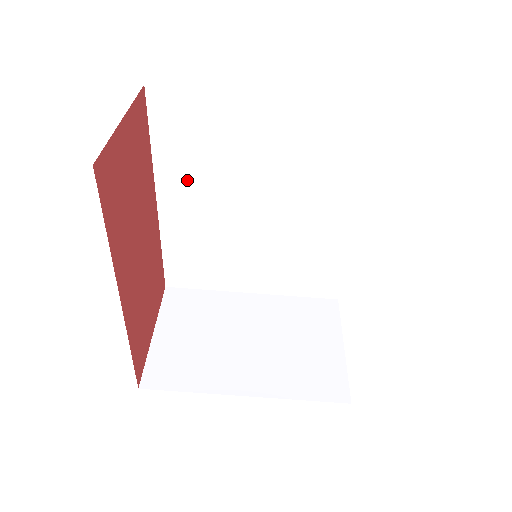
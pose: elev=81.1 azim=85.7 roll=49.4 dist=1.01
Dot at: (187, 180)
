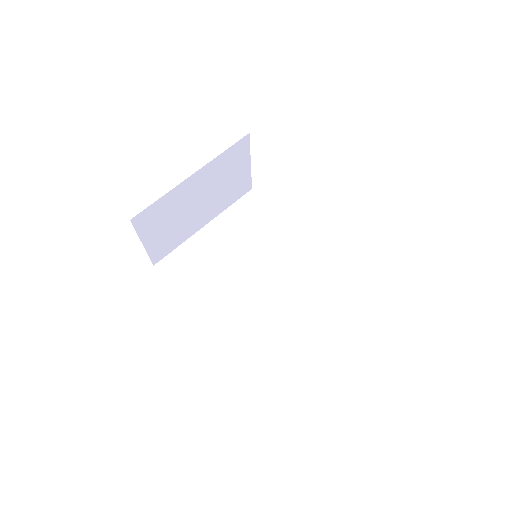
Dot at: (207, 292)
